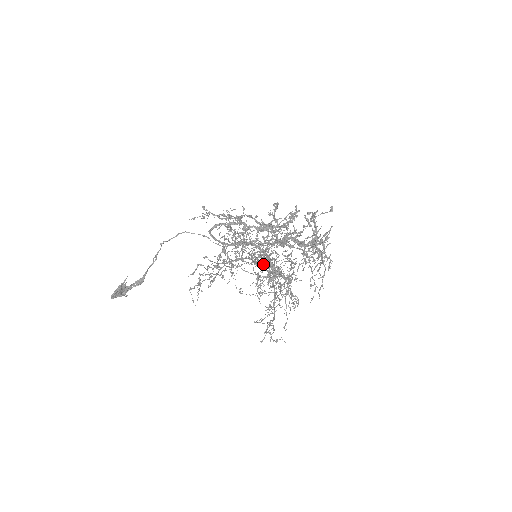
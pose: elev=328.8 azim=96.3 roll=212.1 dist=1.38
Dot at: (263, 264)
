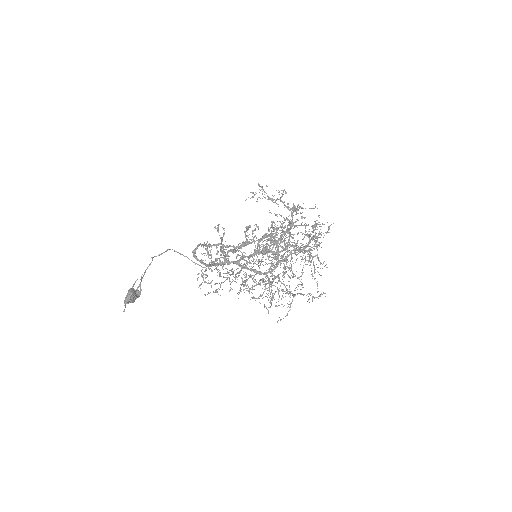
Dot at: occluded
